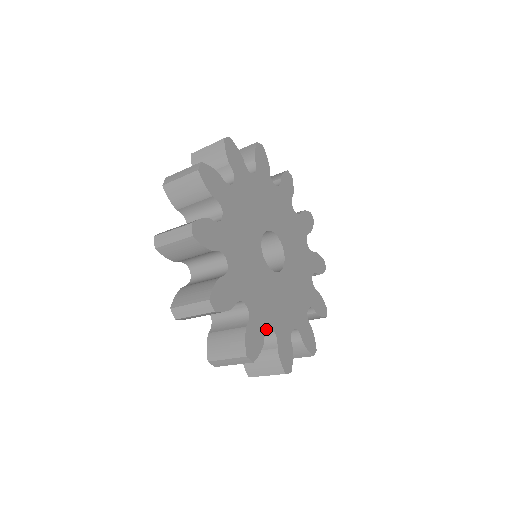
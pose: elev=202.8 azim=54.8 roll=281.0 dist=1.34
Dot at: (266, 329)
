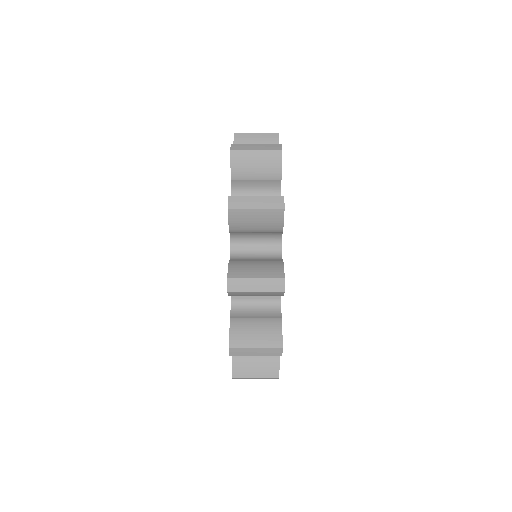
Dot at: occluded
